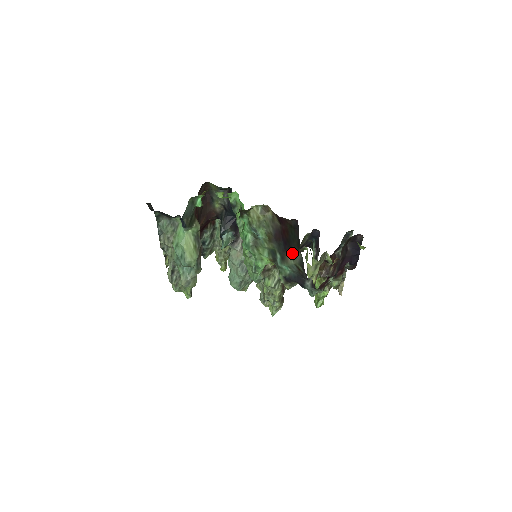
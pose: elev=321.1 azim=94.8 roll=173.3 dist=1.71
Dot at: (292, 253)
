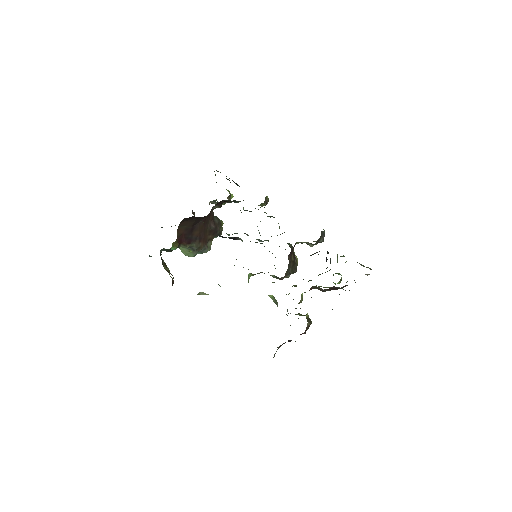
Dot at: occluded
